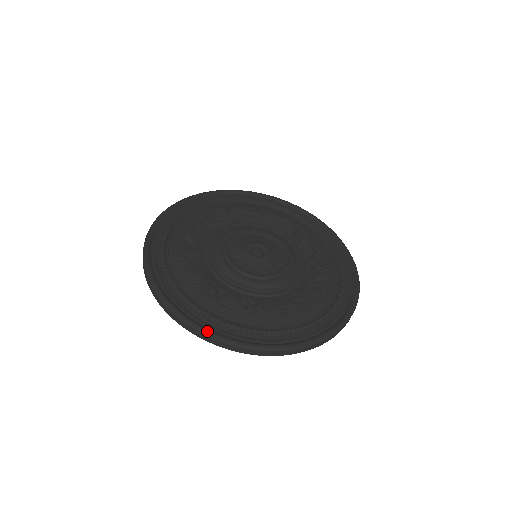
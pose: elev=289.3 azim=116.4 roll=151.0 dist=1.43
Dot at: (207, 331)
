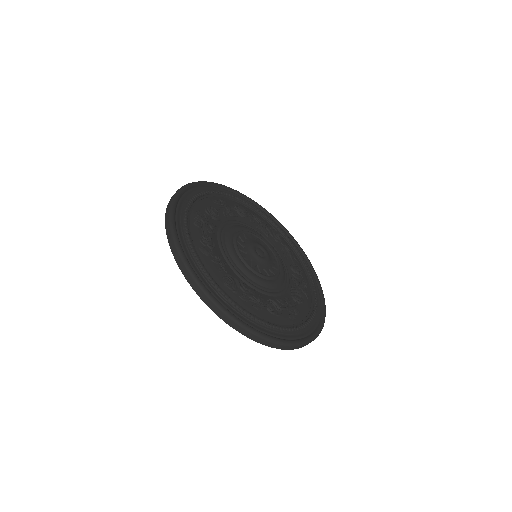
Dot at: (173, 210)
